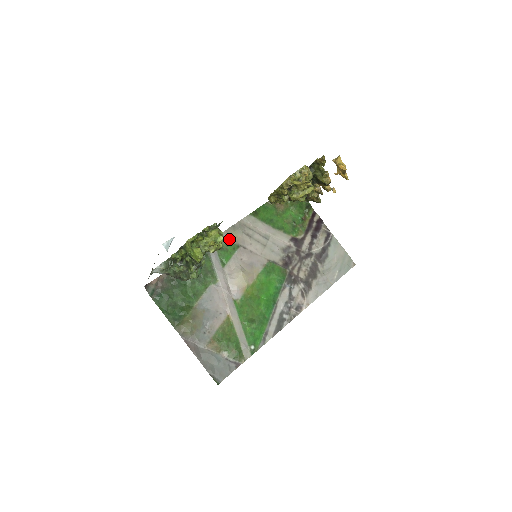
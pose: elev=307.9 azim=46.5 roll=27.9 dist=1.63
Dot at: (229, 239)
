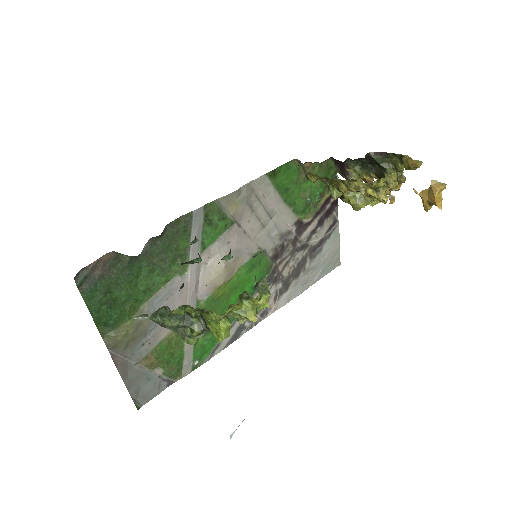
Dot at: (225, 209)
